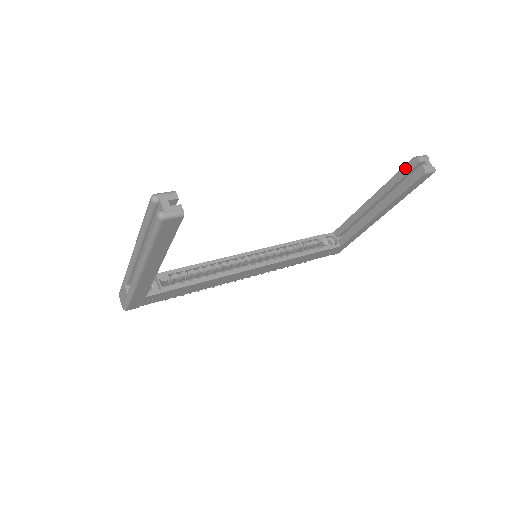
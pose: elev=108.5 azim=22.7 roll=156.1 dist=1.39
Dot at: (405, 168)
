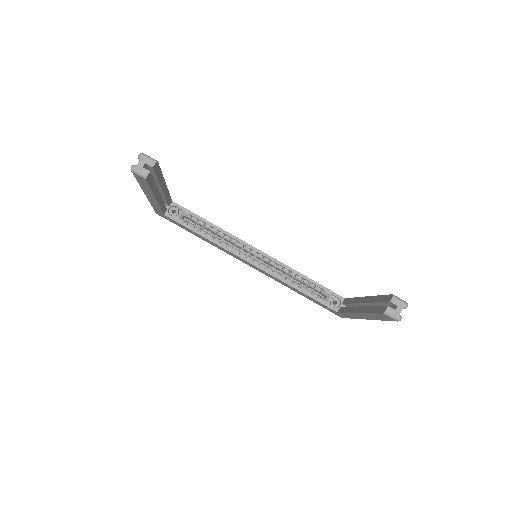
Dot at: (385, 296)
